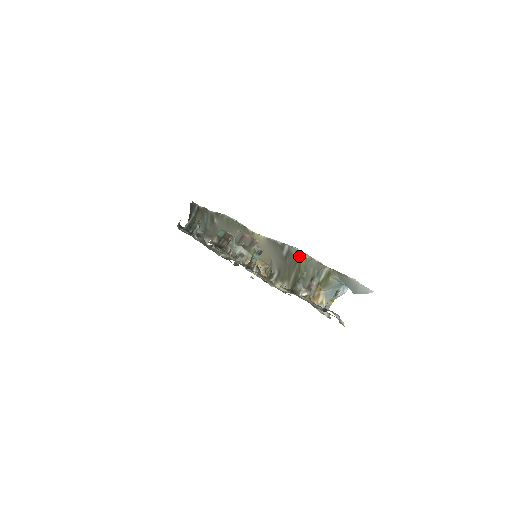
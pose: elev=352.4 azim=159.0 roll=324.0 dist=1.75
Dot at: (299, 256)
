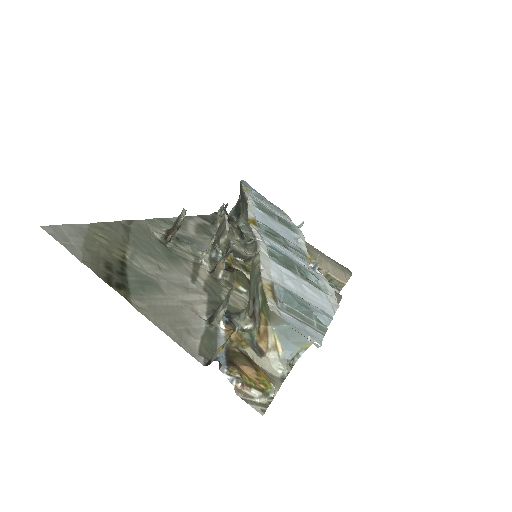
Dot at: occluded
